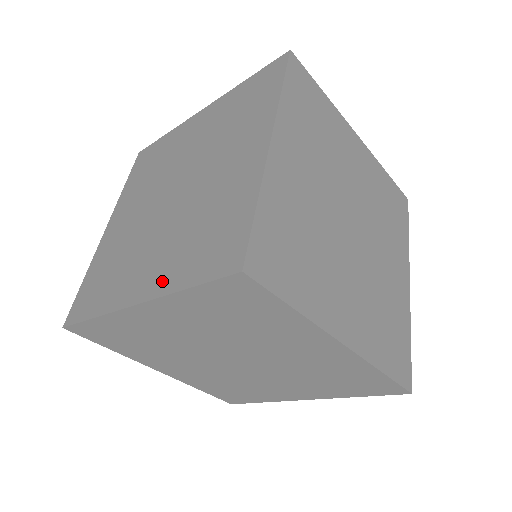
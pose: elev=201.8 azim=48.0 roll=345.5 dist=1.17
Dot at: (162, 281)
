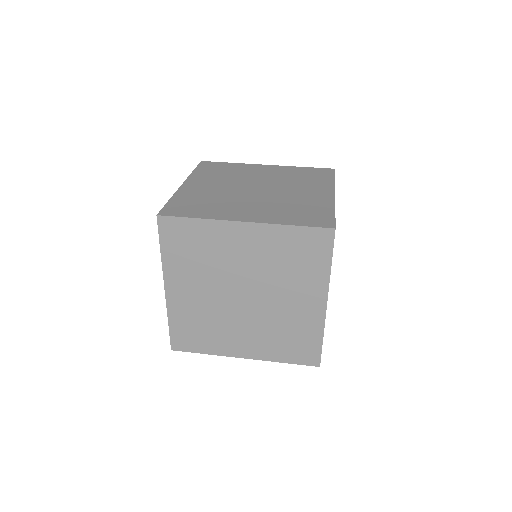
Dot at: occluded
